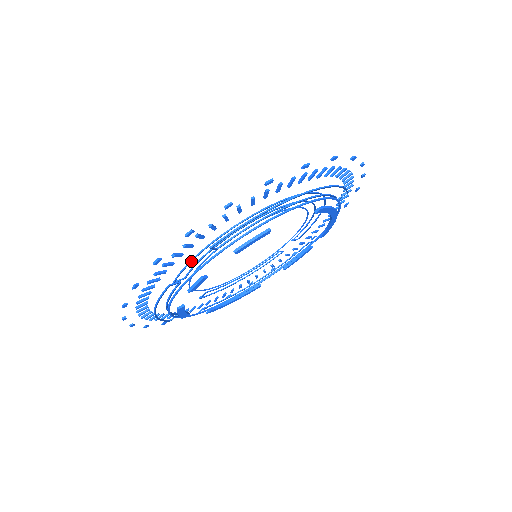
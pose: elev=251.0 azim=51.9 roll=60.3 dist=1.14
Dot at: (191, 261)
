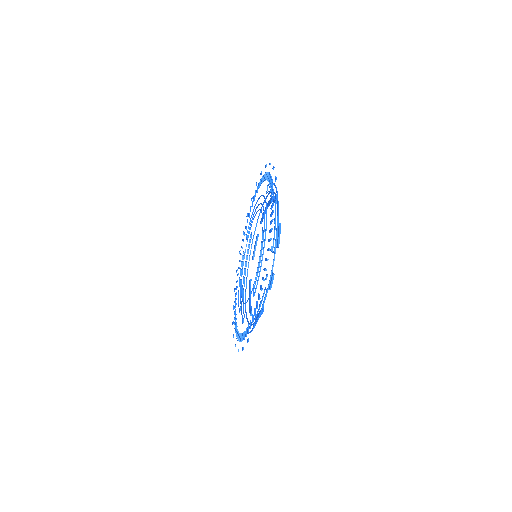
Dot at: occluded
